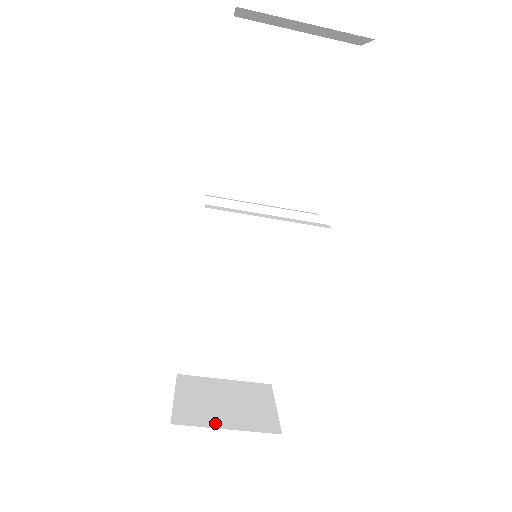
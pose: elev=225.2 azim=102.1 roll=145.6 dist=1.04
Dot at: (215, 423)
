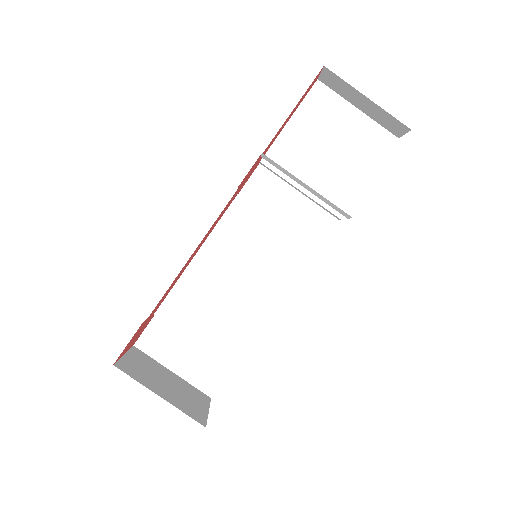
Dot at: (151, 387)
